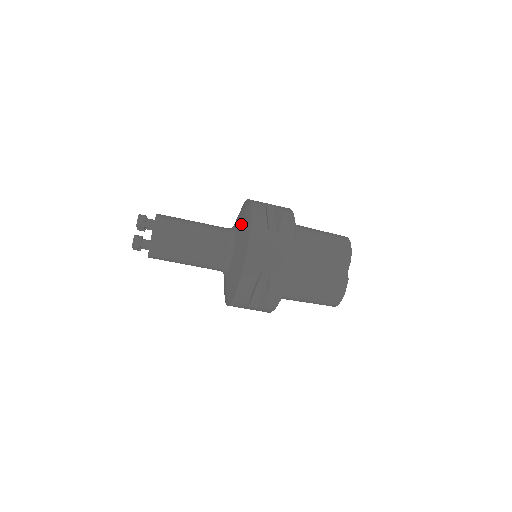
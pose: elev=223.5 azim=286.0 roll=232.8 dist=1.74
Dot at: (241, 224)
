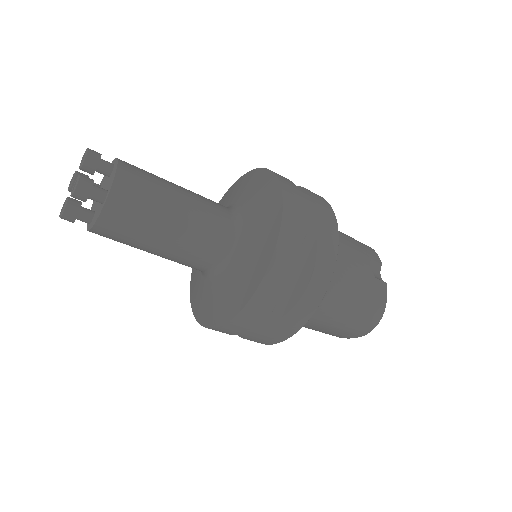
Dot at: (248, 191)
